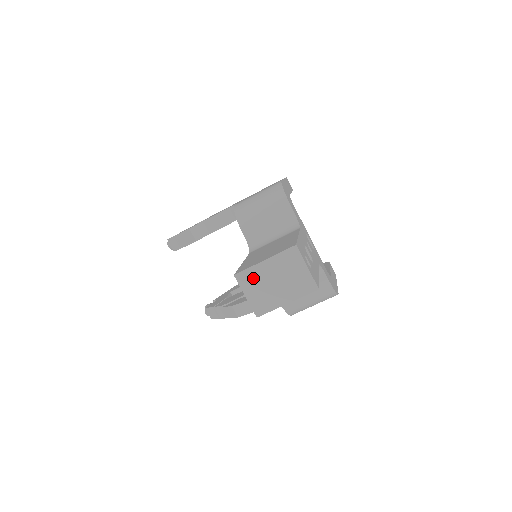
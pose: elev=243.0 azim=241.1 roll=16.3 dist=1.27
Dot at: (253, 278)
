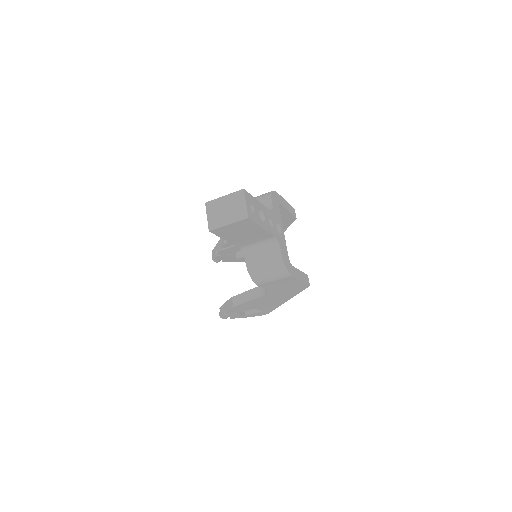
Dot at: (215, 206)
